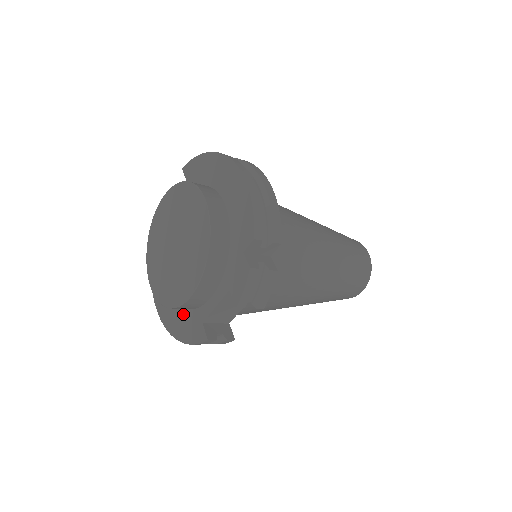
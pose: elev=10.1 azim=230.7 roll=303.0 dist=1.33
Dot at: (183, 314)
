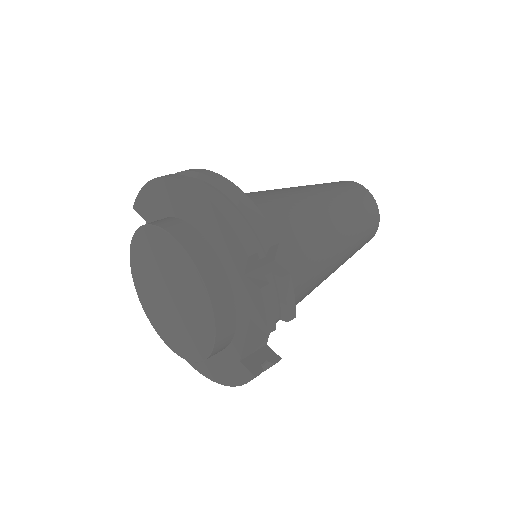
Dot at: (215, 358)
